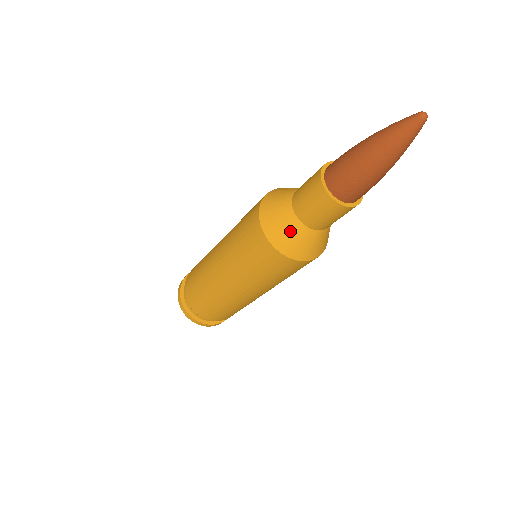
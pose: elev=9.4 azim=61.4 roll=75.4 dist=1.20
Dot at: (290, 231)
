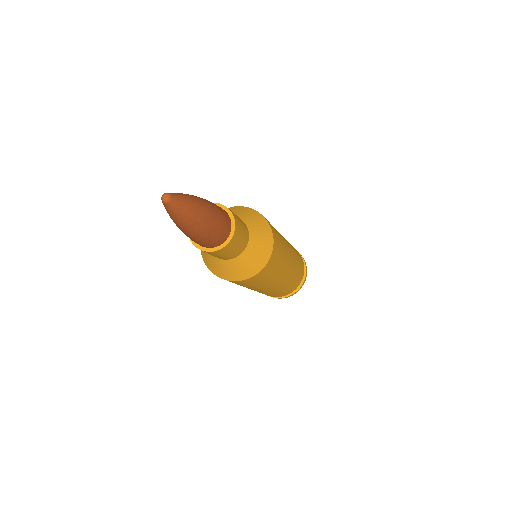
Dot at: (213, 262)
